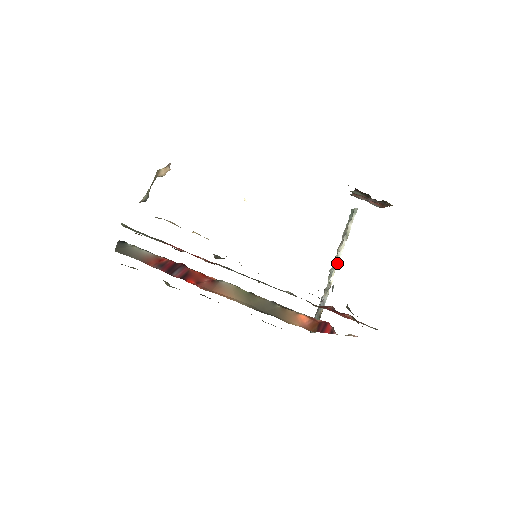
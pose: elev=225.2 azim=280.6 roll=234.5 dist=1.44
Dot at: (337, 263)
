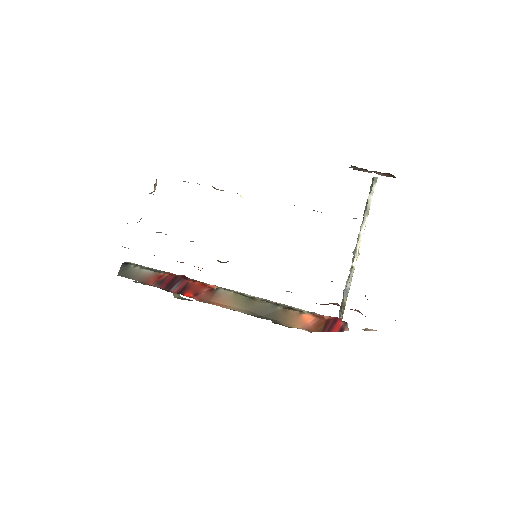
Dot at: (359, 244)
